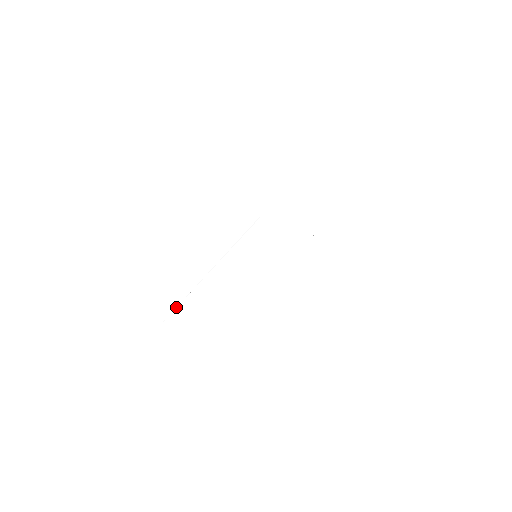
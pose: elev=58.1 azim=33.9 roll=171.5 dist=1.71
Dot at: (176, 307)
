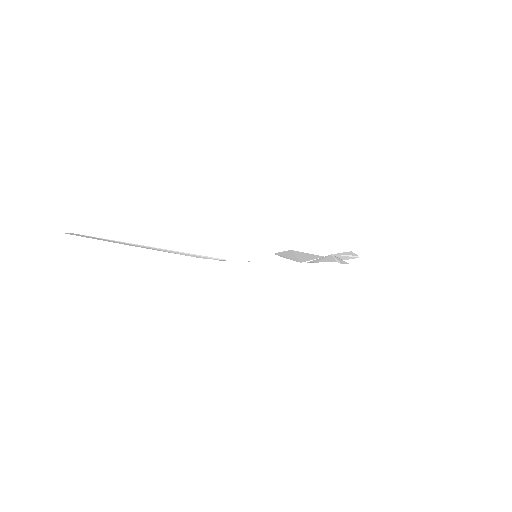
Dot at: occluded
